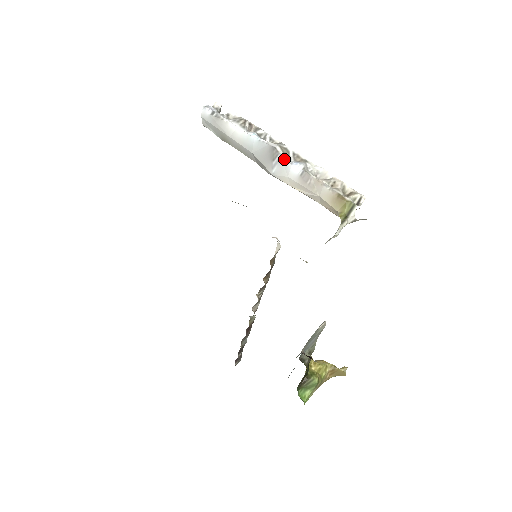
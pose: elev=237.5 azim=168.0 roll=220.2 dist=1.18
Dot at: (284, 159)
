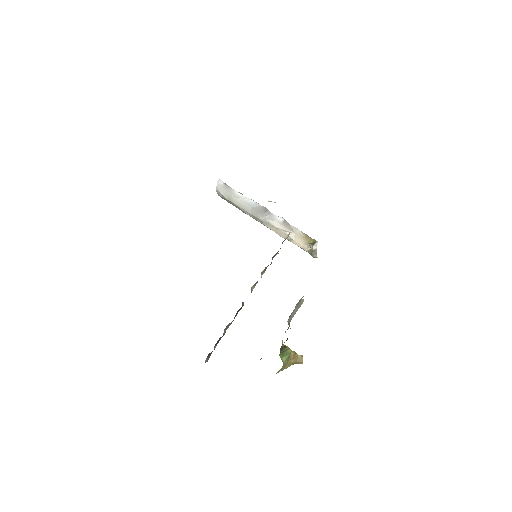
Dot at: (272, 213)
